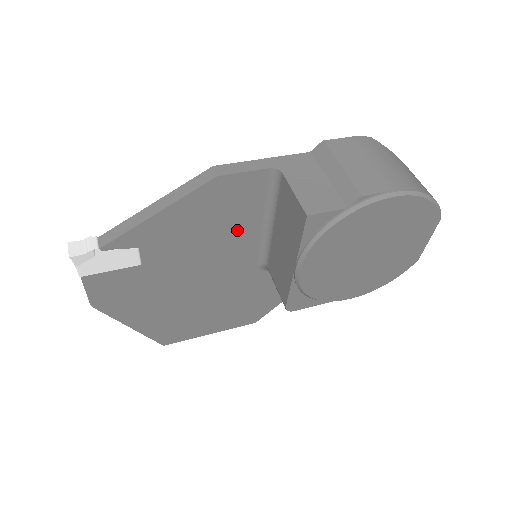
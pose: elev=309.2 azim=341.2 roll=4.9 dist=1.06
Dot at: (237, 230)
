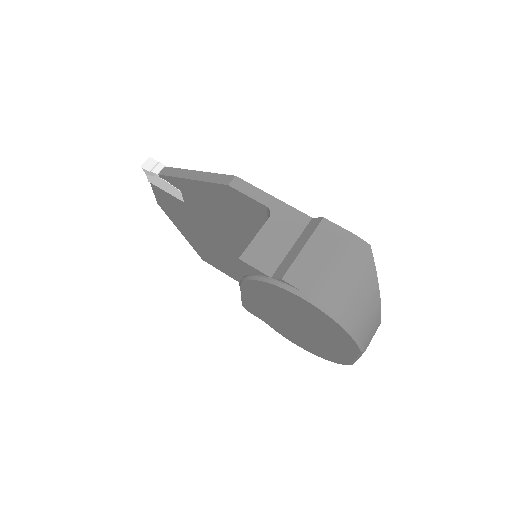
Dot at: (246, 229)
